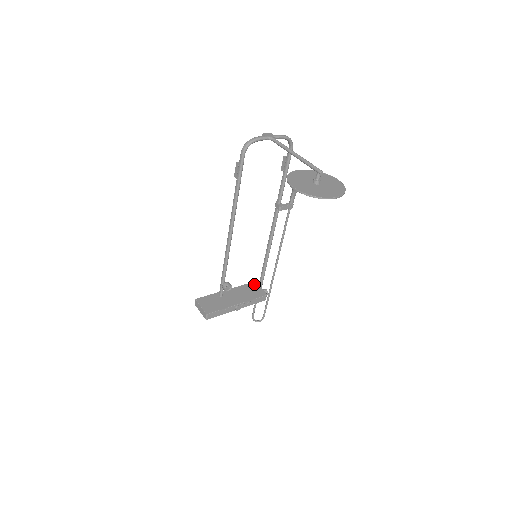
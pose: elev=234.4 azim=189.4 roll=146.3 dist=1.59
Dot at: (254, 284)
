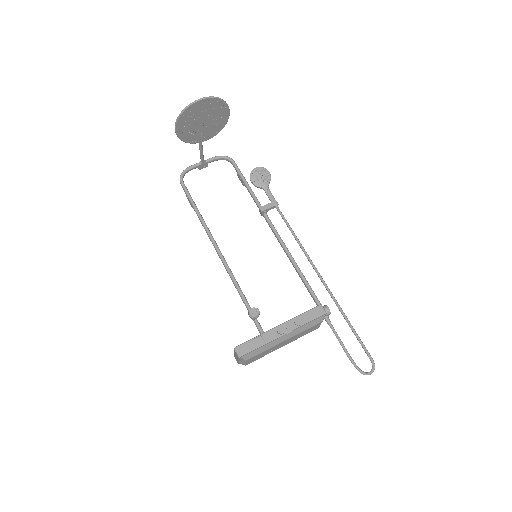
Dot at: occluded
